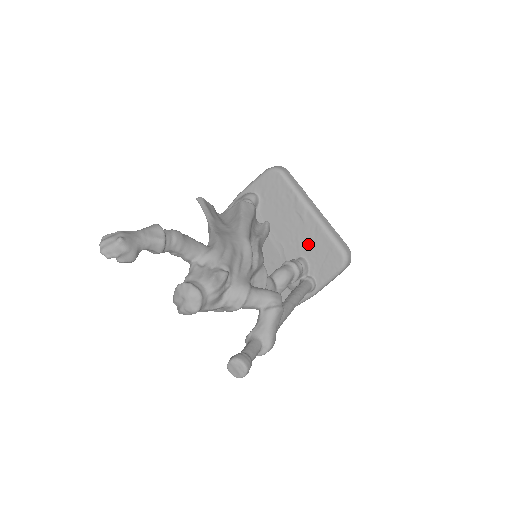
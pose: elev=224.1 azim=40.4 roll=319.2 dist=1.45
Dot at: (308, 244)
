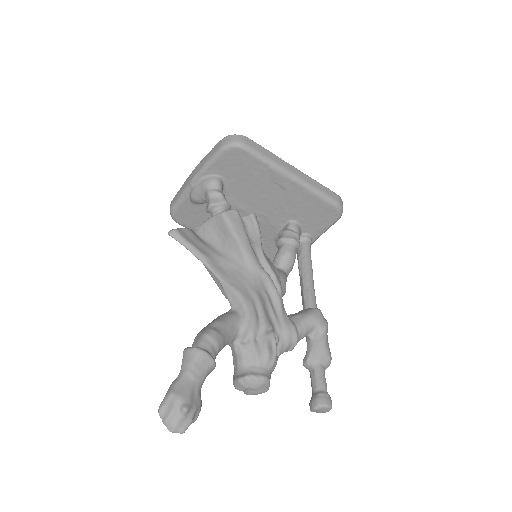
Dot at: (296, 208)
